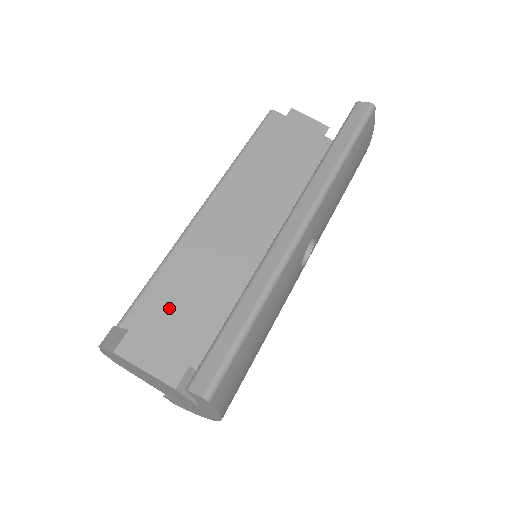
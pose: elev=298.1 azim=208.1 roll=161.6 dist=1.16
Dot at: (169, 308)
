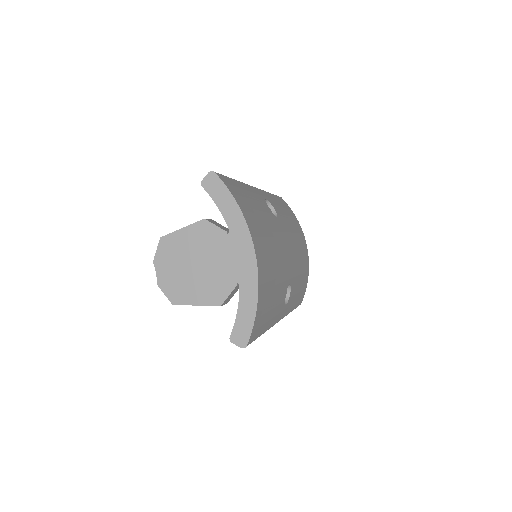
Dot at: occluded
